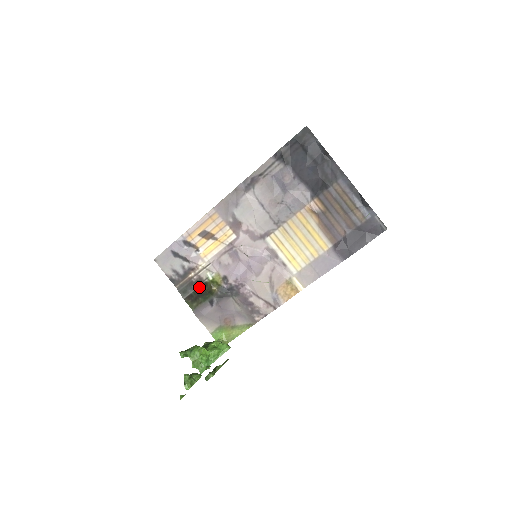
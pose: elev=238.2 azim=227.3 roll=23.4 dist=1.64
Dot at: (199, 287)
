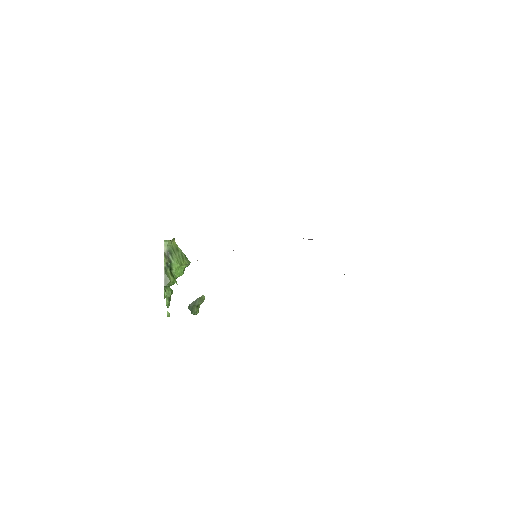
Dot at: occluded
